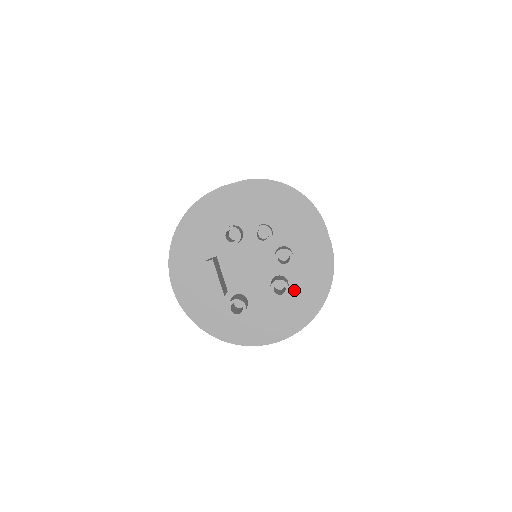
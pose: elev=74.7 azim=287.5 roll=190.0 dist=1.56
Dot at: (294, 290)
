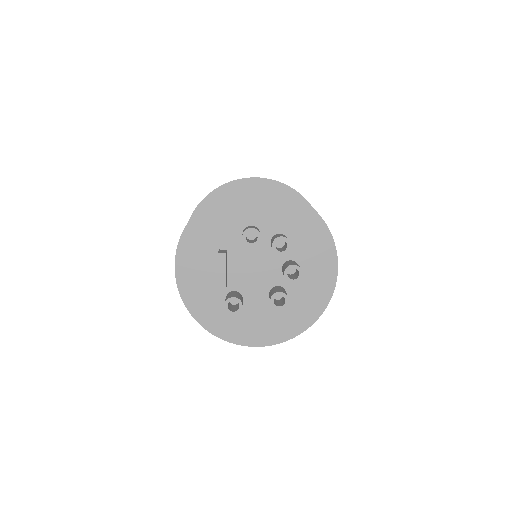
Dot at: (289, 304)
